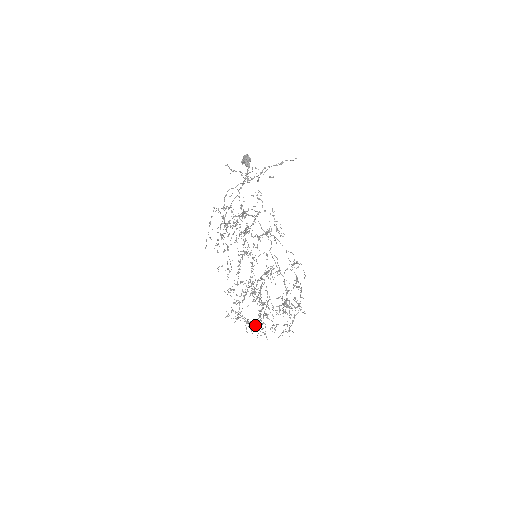
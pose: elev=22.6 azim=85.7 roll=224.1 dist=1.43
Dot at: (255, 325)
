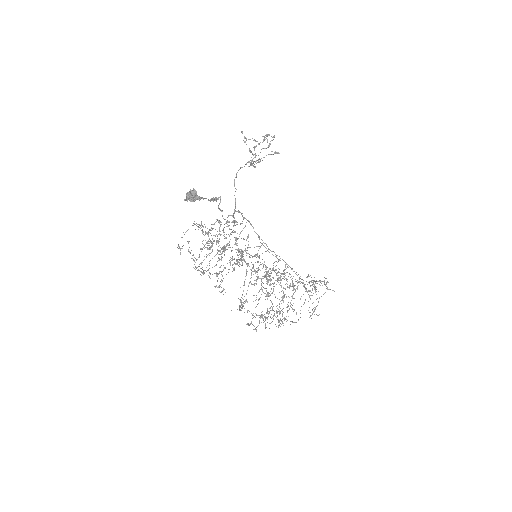
Dot at: occluded
